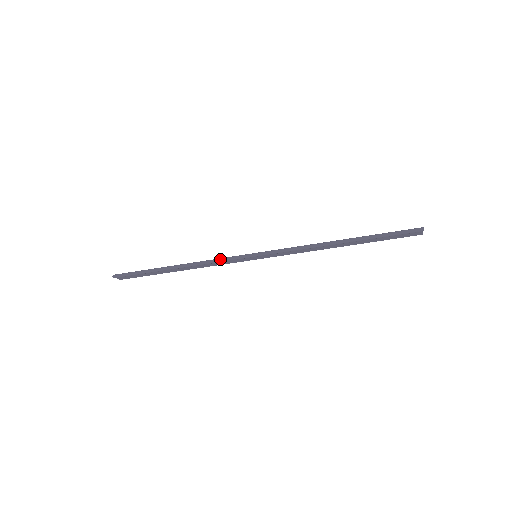
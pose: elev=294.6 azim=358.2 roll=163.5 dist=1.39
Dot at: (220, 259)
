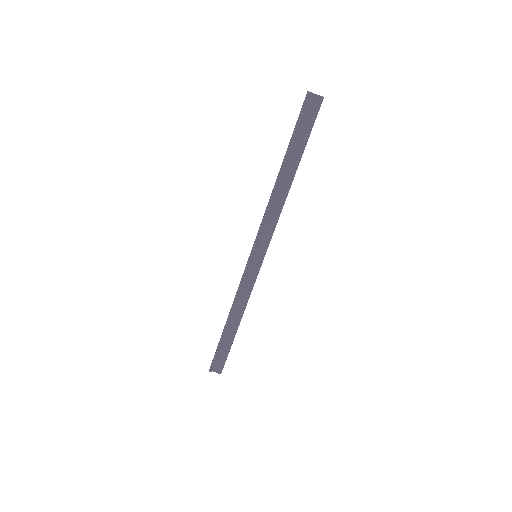
Dot at: occluded
